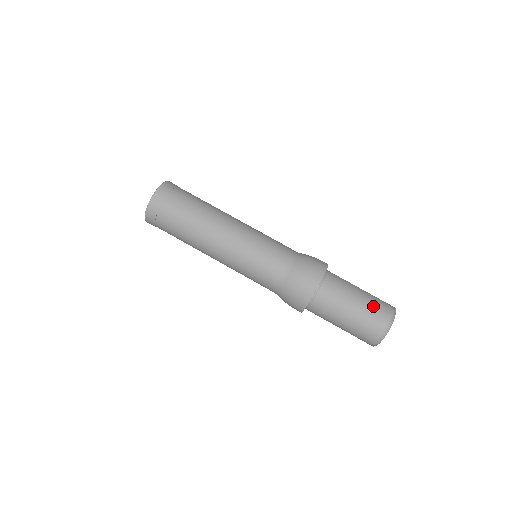
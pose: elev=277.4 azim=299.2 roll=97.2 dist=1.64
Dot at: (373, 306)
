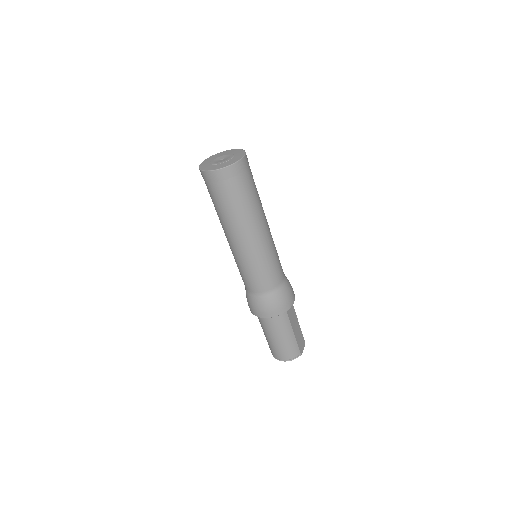
Dot at: (285, 348)
